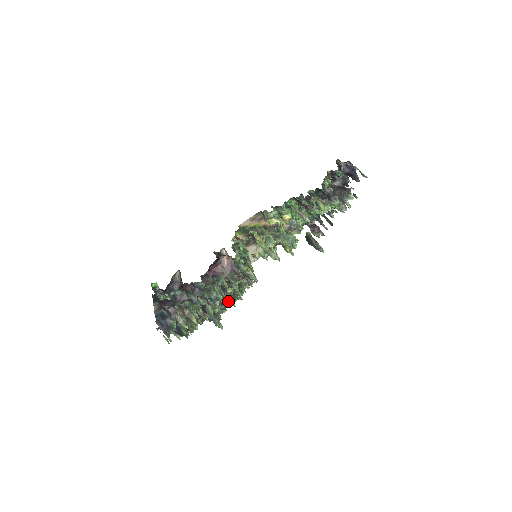
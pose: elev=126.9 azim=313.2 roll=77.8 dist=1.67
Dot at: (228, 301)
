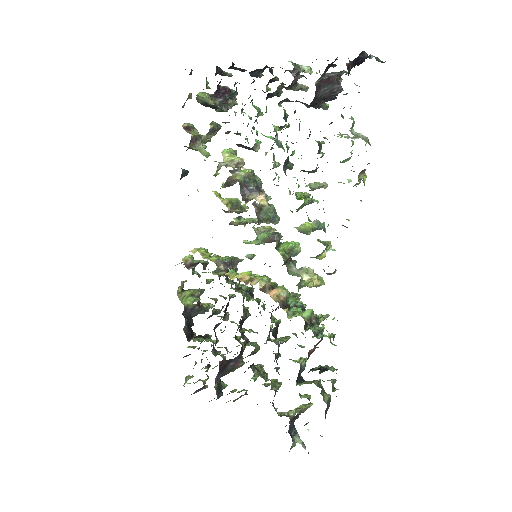
Dot at: (271, 328)
